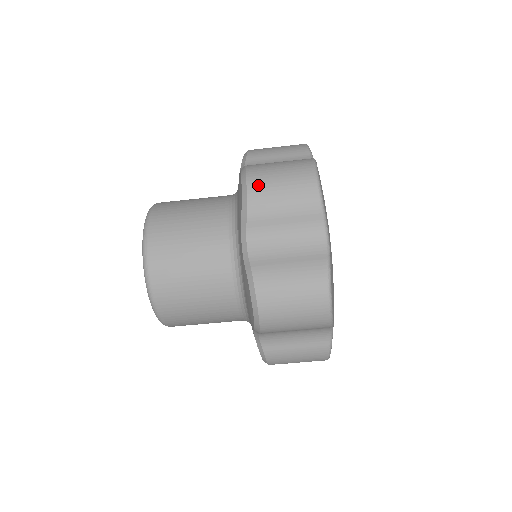
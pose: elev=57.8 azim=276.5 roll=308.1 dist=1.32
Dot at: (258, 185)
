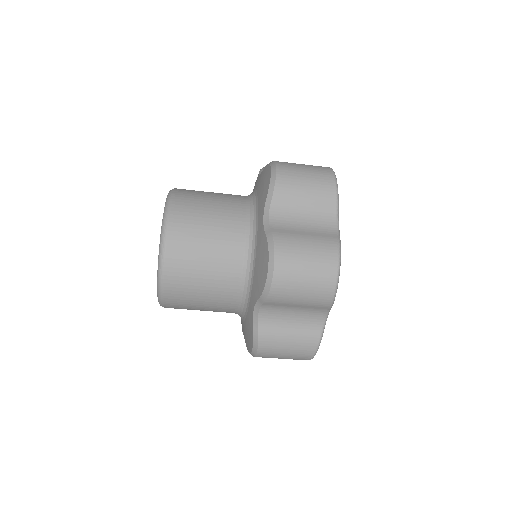
Dot at: (286, 170)
